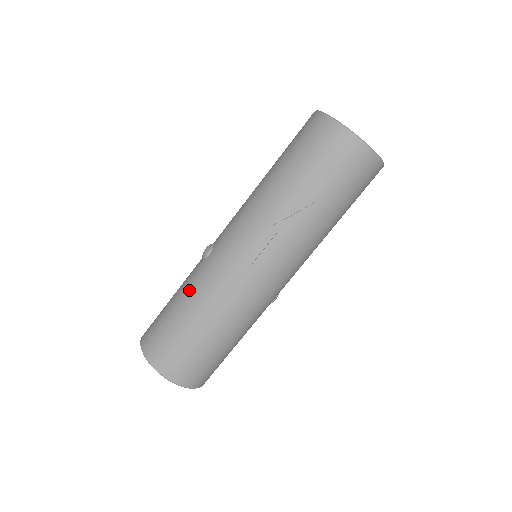
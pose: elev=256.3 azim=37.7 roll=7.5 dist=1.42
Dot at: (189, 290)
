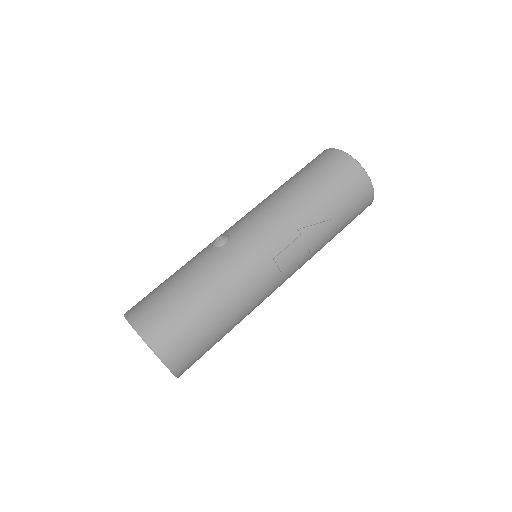
Dot at: (203, 273)
